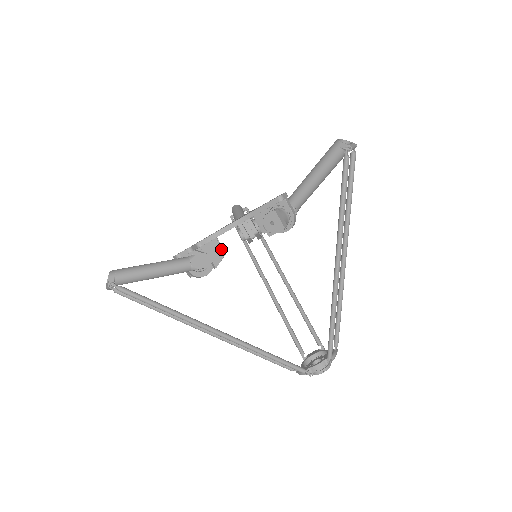
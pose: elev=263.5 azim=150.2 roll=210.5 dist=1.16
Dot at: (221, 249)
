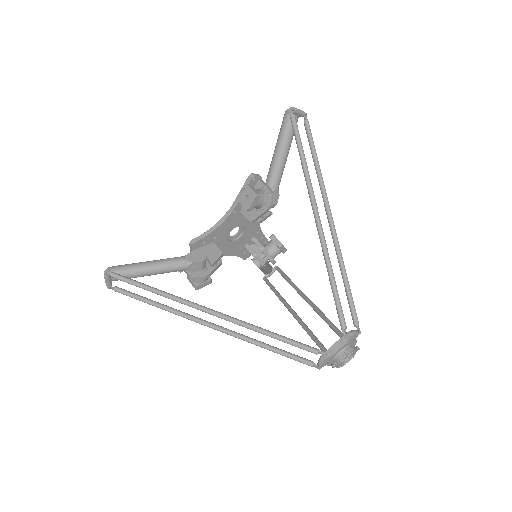
Dot at: (218, 250)
